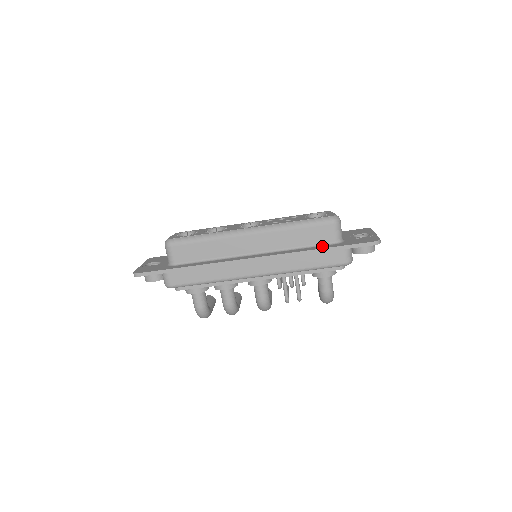
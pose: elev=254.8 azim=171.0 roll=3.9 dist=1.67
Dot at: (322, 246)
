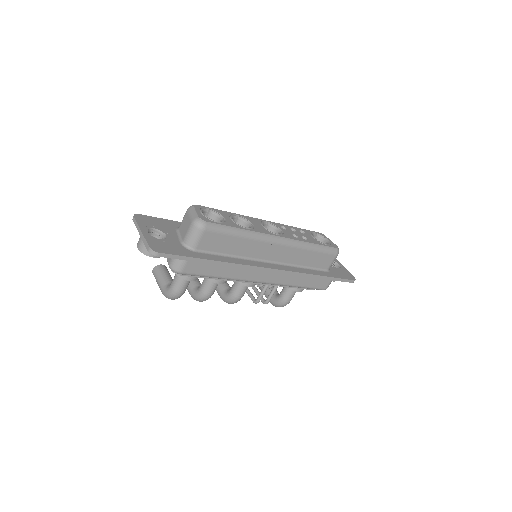
Dot at: (320, 271)
